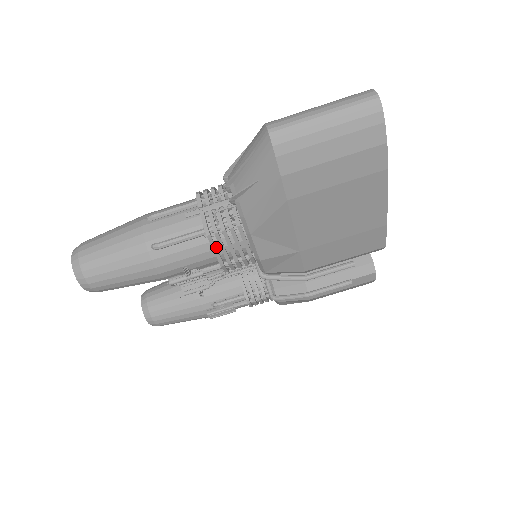
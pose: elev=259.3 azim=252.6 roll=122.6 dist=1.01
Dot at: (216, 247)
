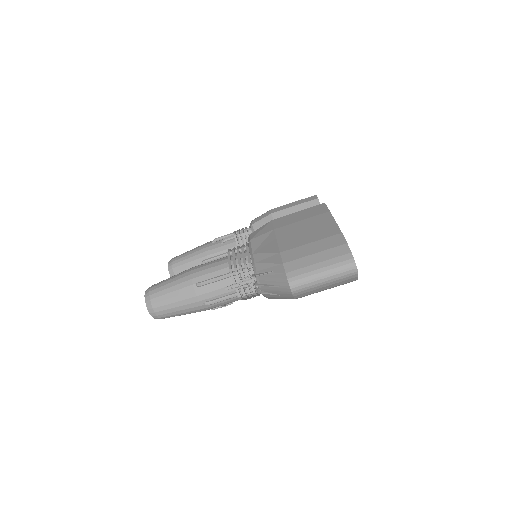
Dot at: (244, 298)
